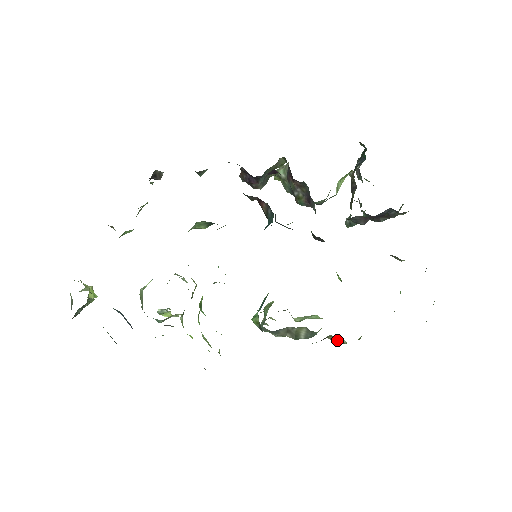
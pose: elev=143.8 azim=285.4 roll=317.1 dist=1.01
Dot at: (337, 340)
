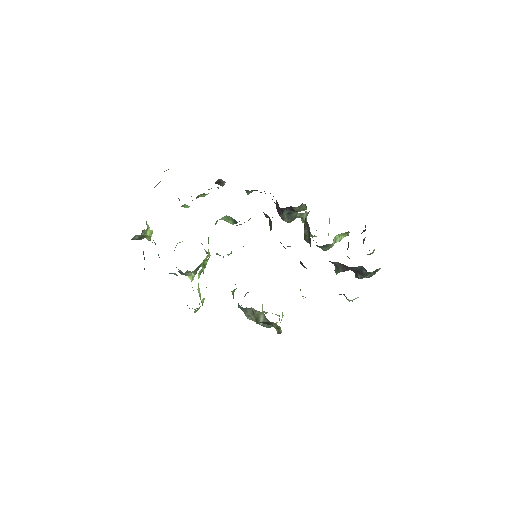
Dot at: (278, 330)
